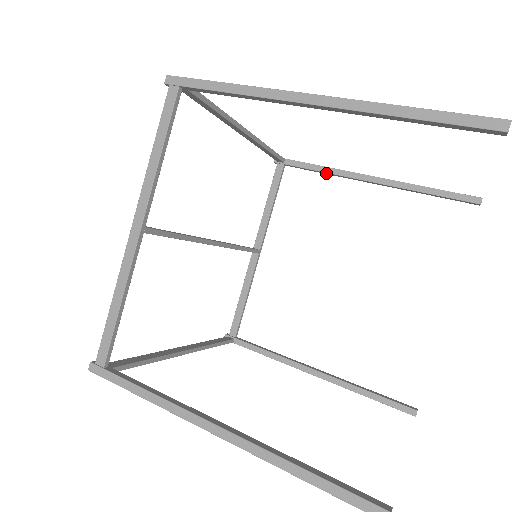
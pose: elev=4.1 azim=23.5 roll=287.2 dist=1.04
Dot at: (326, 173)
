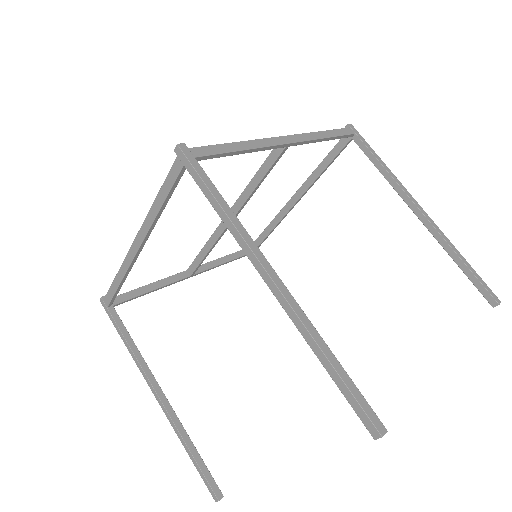
Dot at: occluded
